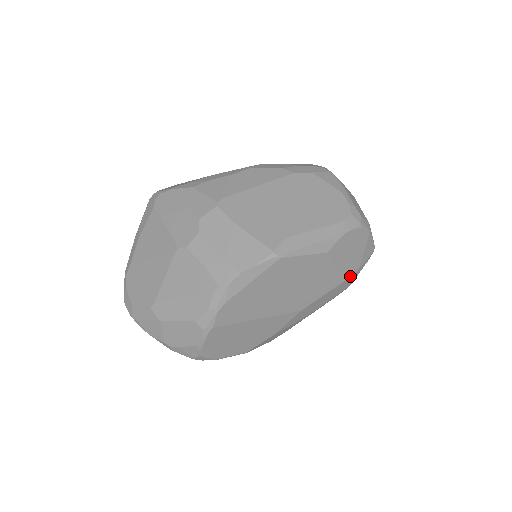
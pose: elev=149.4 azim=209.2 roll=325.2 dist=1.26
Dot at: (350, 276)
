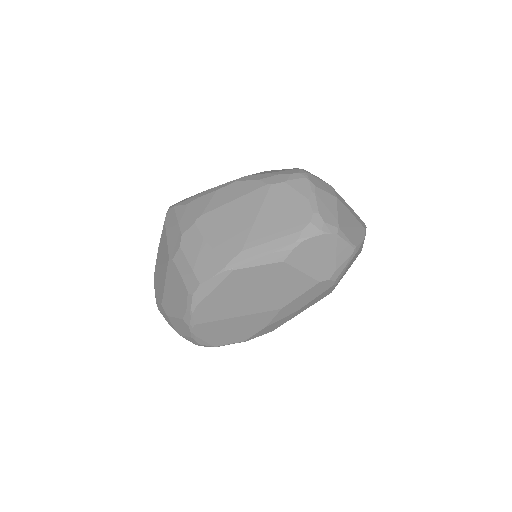
Dot at: (326, 277)
